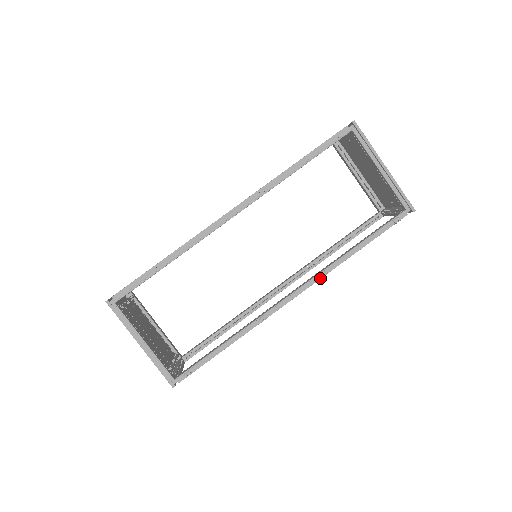
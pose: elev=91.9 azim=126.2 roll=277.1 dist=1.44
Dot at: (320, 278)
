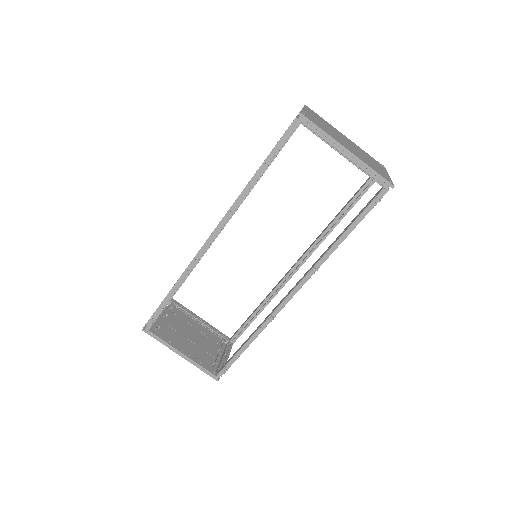
Dot at: occluded
